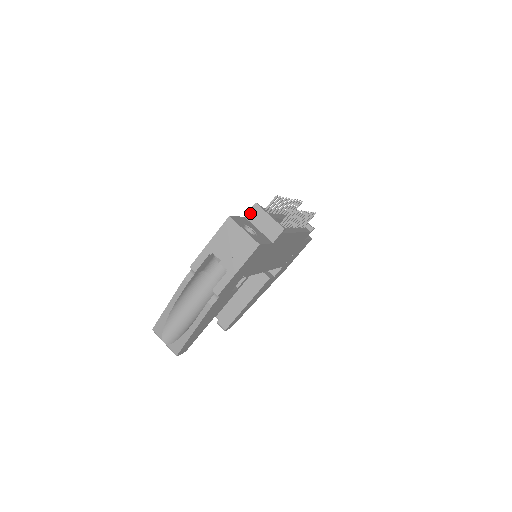
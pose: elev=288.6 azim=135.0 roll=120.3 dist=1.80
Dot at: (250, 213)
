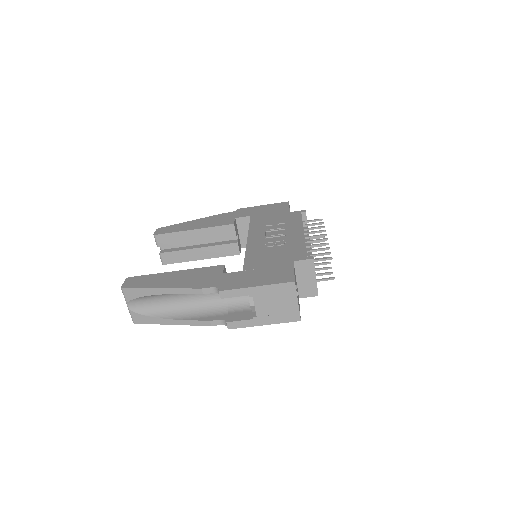
Dot at: (301, 262)
